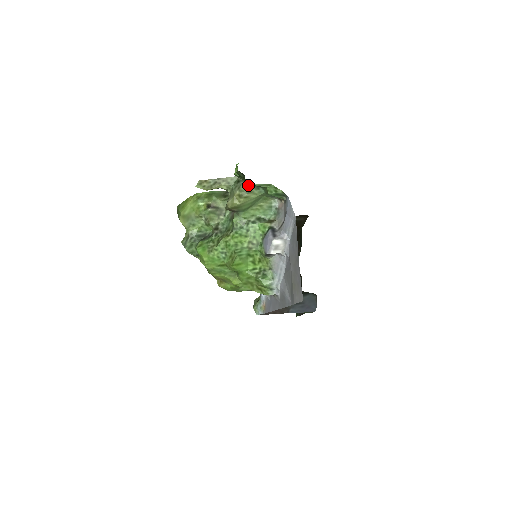
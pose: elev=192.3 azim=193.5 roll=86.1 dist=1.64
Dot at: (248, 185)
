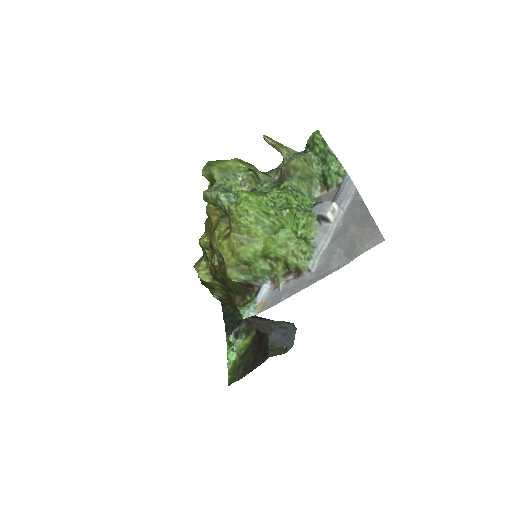
Dot at: (313, 156)
